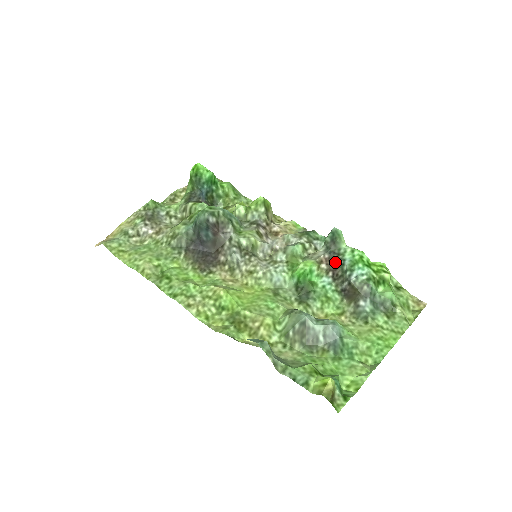
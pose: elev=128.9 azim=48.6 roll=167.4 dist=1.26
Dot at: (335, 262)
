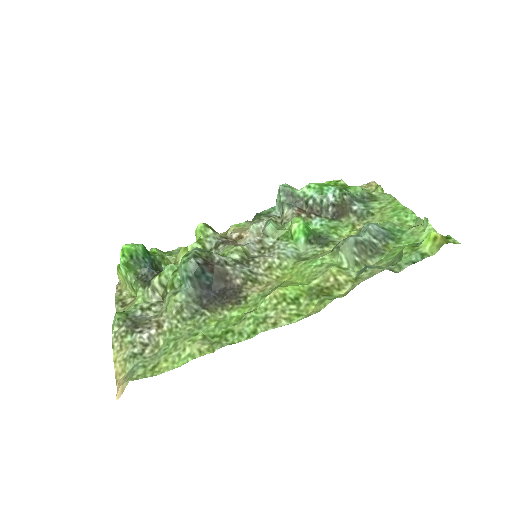
Dot at: (306, 206)
